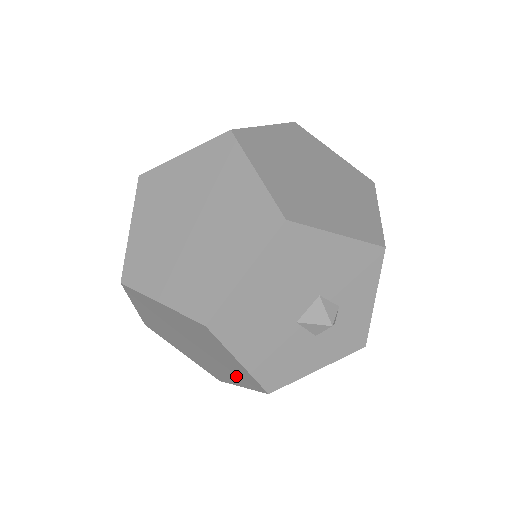
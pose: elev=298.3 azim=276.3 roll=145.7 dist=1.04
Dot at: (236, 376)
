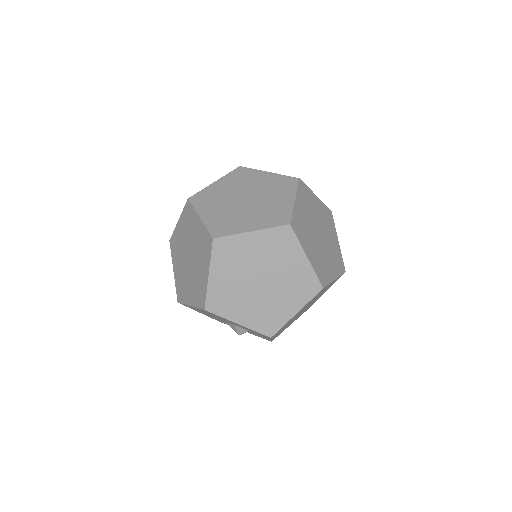
Dot at: occluded
